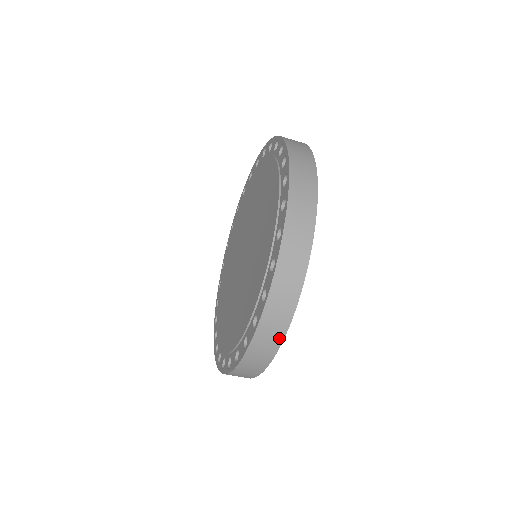
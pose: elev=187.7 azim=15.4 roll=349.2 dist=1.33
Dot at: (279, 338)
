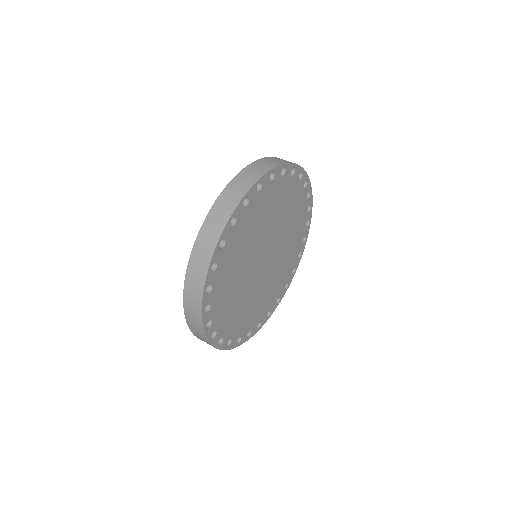
Dot at: occluded
